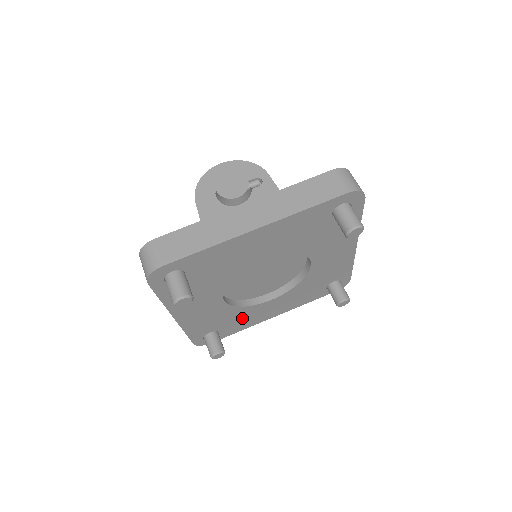
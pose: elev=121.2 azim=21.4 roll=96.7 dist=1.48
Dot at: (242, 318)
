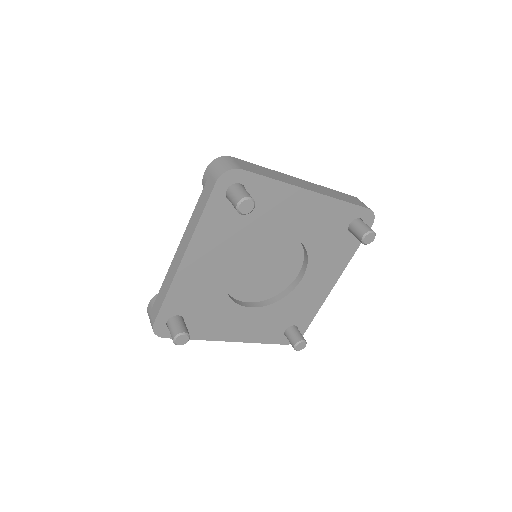
Dot at: (213, 316)
